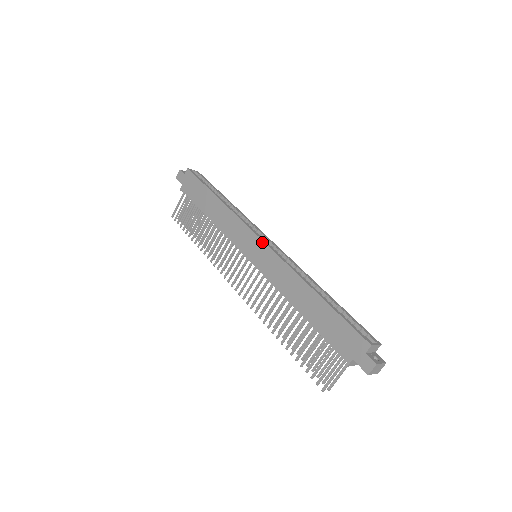
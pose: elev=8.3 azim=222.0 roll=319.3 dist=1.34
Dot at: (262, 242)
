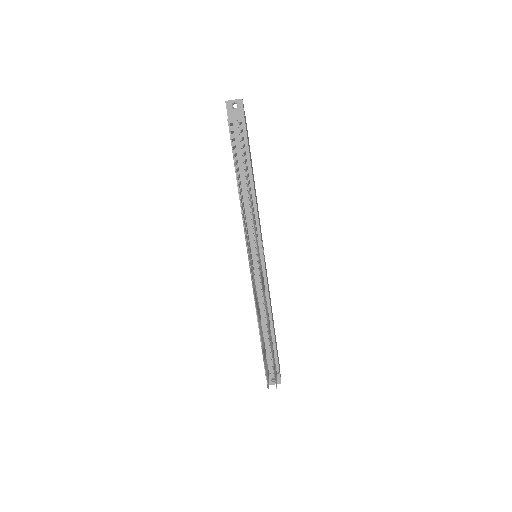
Dot at: occluded
